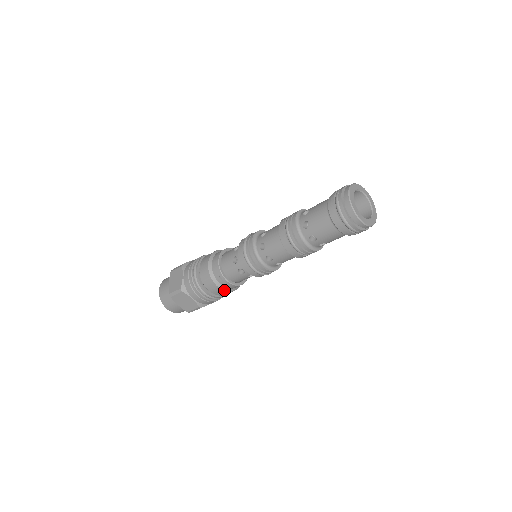
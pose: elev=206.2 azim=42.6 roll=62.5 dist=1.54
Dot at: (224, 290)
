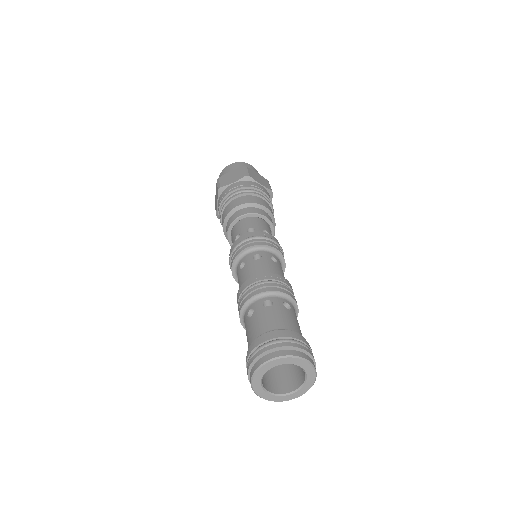
Dot at: occluded
